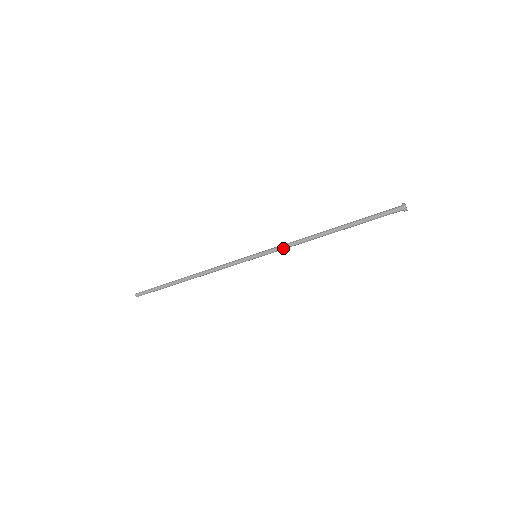
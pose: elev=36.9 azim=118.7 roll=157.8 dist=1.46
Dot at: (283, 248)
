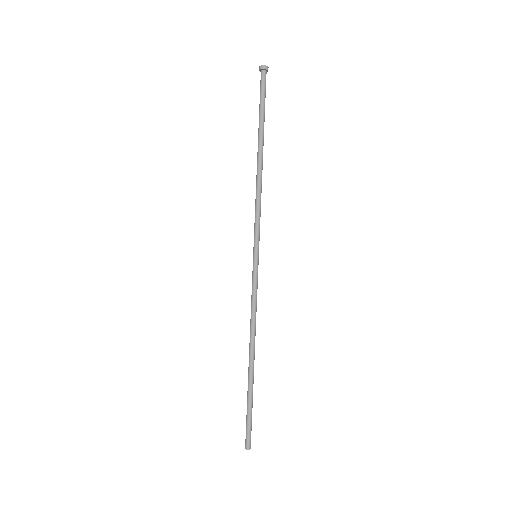
Dot at: (255, 218)
